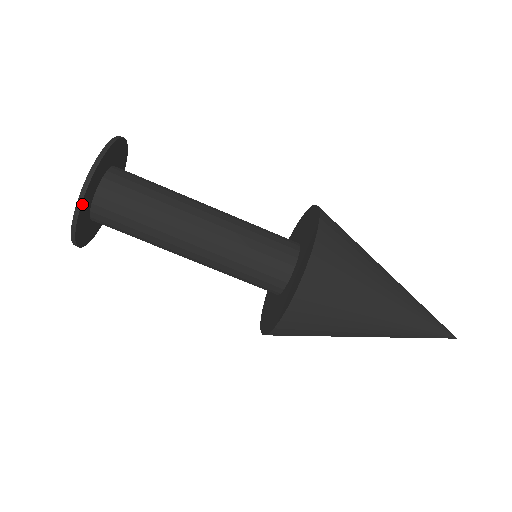
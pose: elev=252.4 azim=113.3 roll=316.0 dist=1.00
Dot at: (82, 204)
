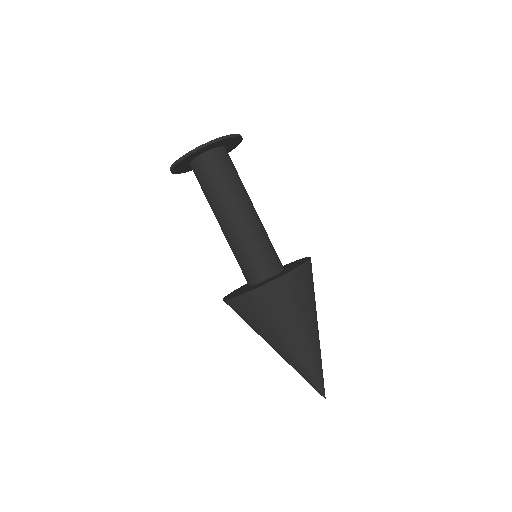
Dot at: (208, 145)
